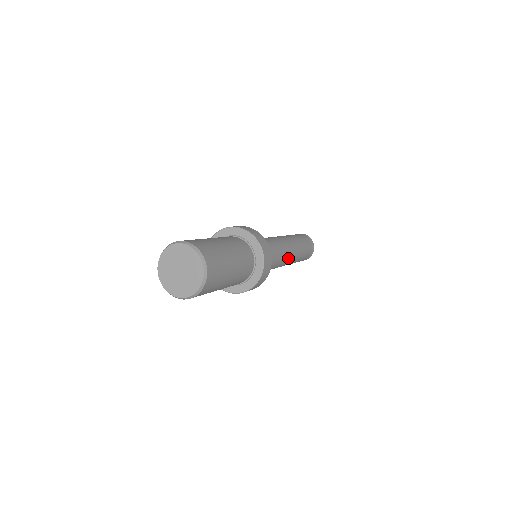
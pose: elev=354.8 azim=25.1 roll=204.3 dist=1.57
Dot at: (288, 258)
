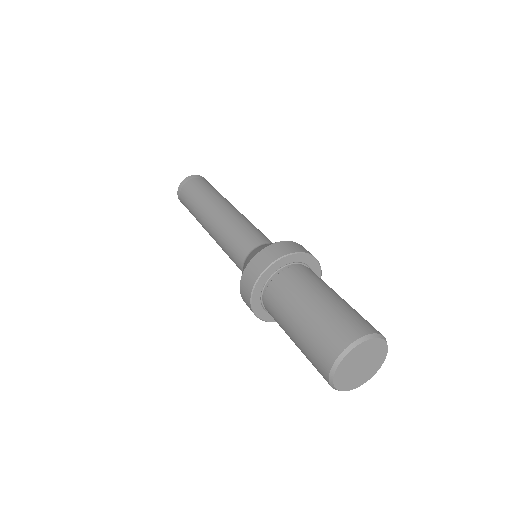
Dot at: occluded
